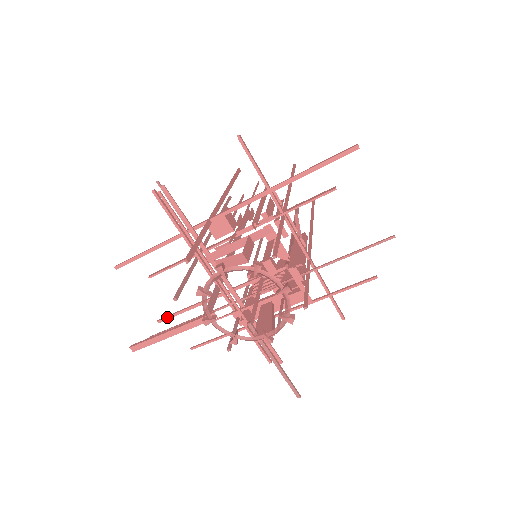
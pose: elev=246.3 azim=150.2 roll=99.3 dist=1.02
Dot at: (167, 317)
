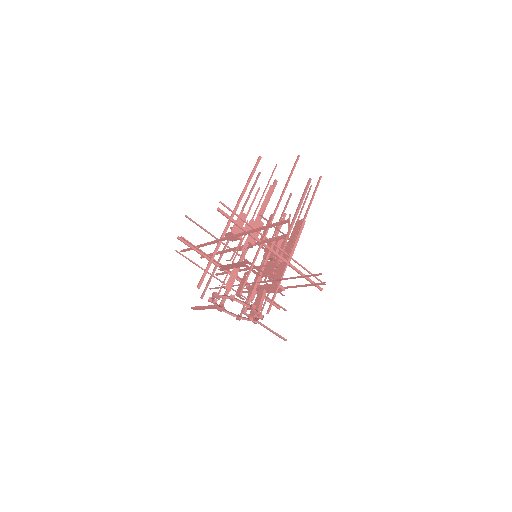
Dot at: (219, 274)
